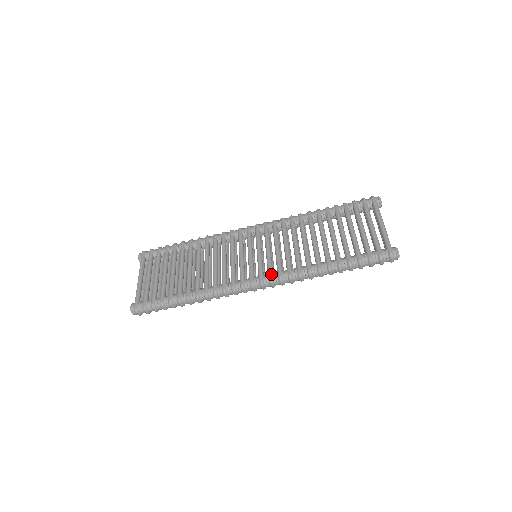
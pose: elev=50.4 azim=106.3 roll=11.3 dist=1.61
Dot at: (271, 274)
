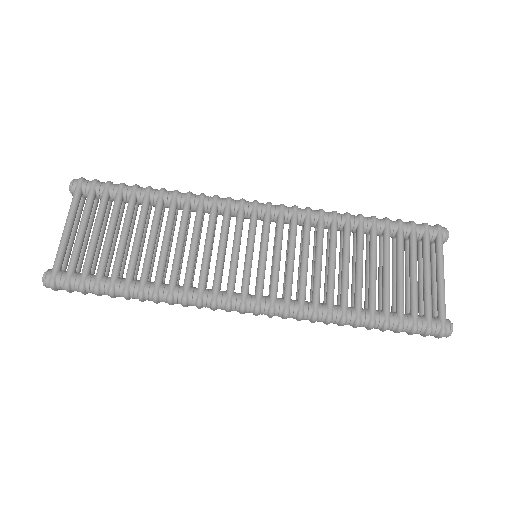
Dot at: (275, 301)
